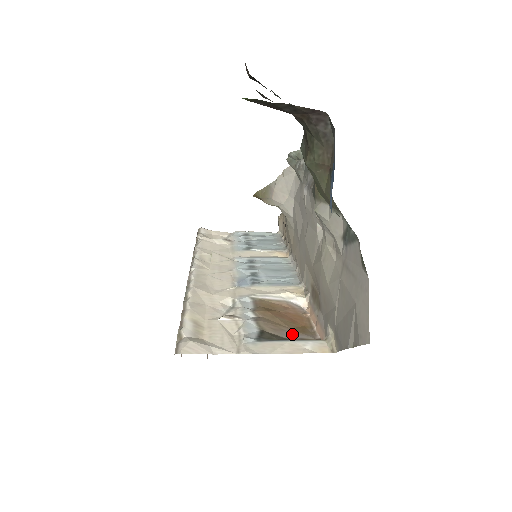
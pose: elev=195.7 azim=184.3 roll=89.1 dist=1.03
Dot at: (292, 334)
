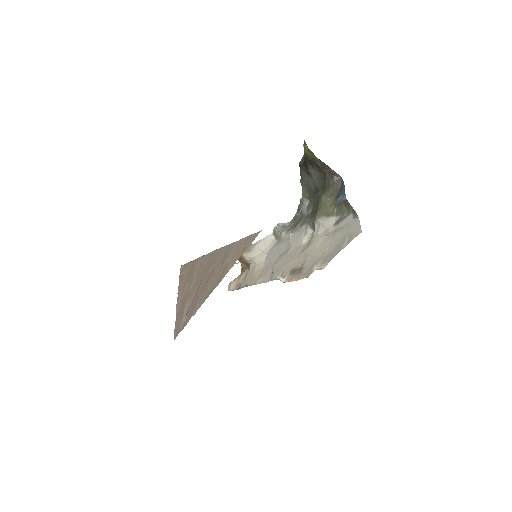
Dot at: occluded
